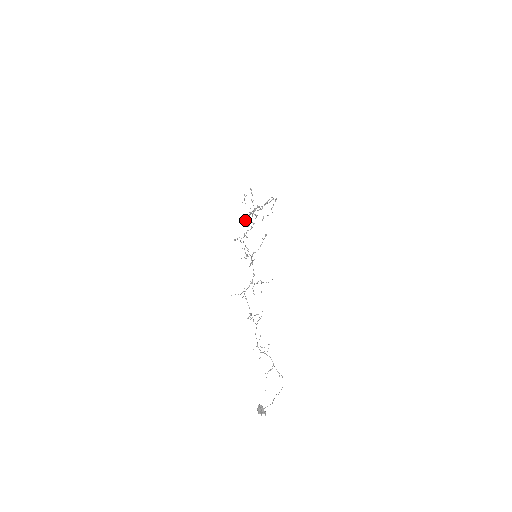
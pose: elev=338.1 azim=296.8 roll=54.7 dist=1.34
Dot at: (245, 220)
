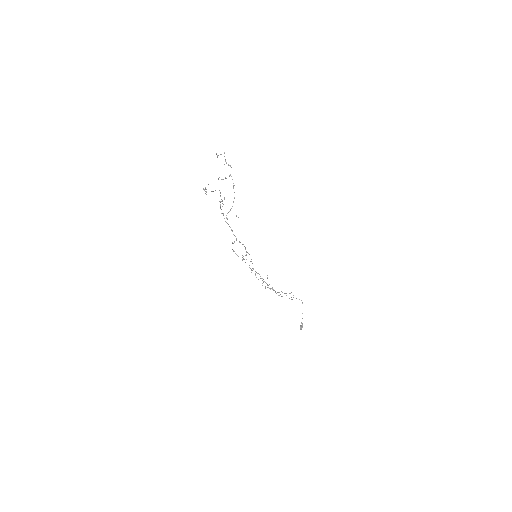
Dot at: (224, 218)
